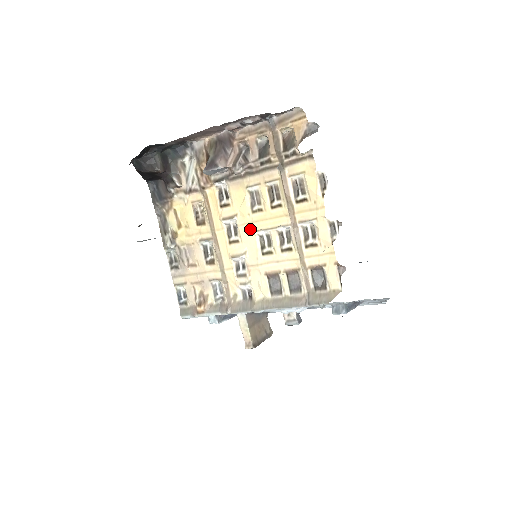
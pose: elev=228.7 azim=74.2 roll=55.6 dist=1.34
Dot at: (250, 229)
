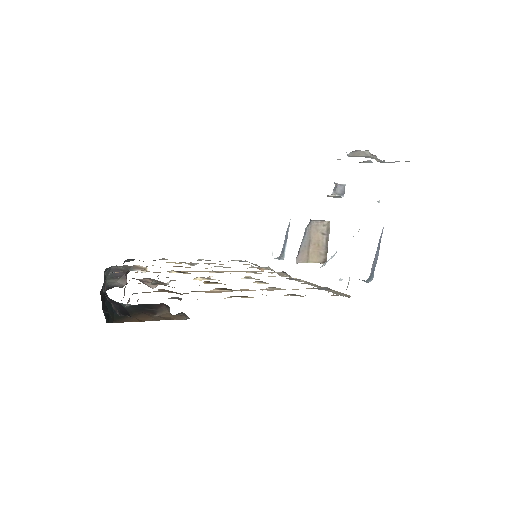
Dot at: occluded
